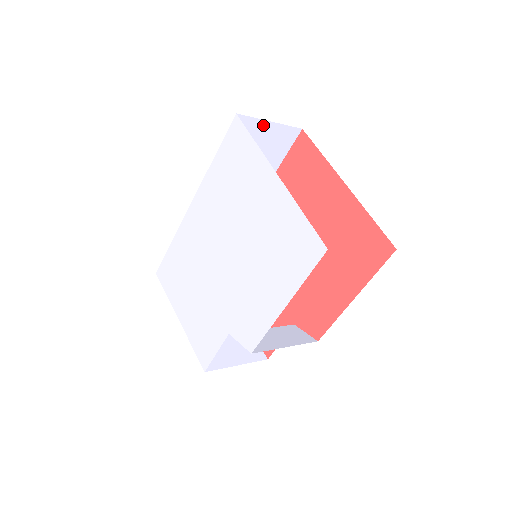
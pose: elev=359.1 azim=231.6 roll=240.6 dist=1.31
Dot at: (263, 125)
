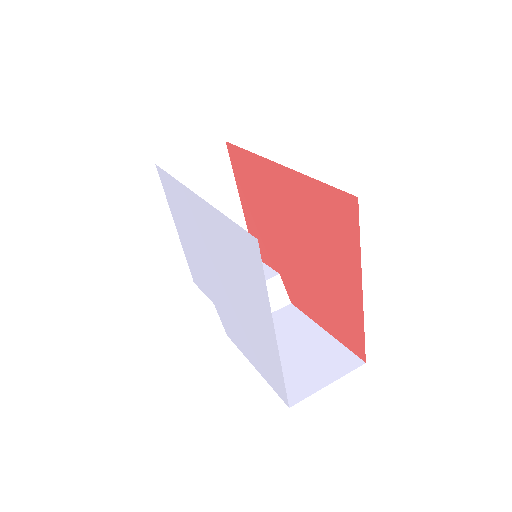
Dot at: occluded
